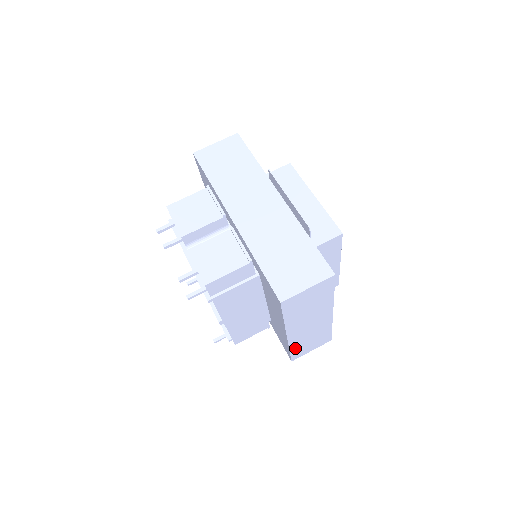
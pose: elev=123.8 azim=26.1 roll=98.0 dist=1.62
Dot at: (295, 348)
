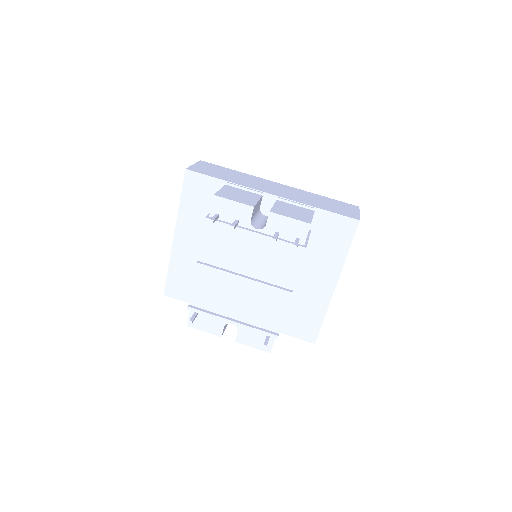
Dot at: occluded
